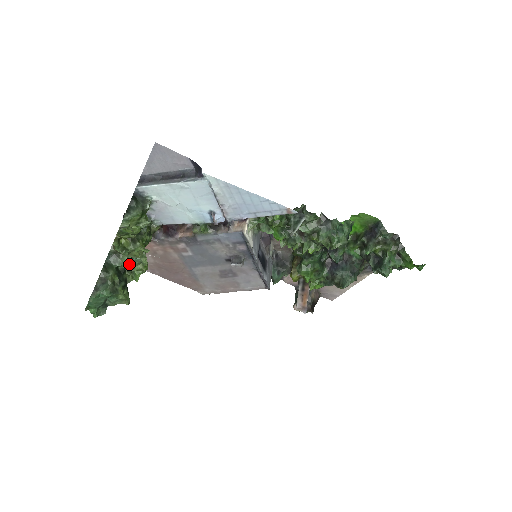
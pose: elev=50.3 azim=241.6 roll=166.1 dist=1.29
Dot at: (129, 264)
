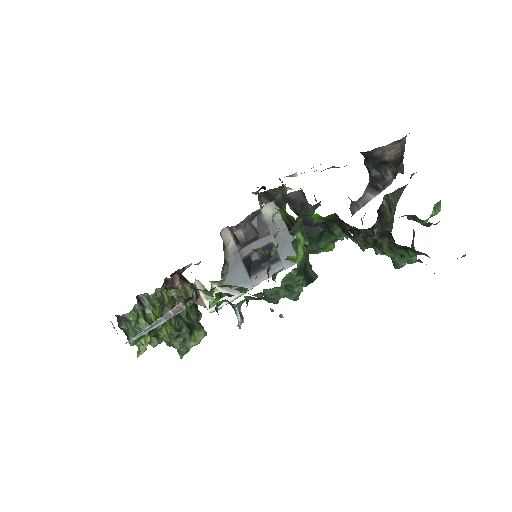
Dot at: occluded
